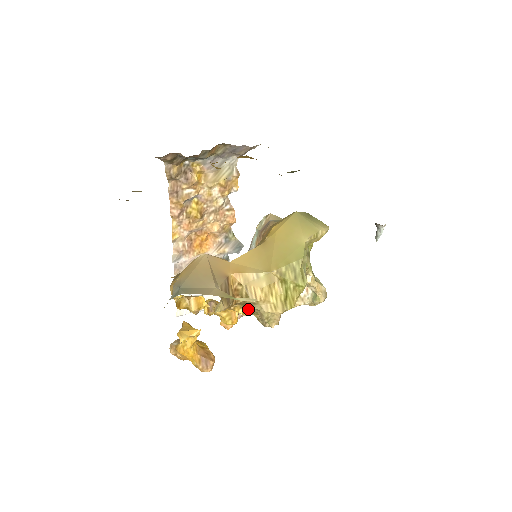
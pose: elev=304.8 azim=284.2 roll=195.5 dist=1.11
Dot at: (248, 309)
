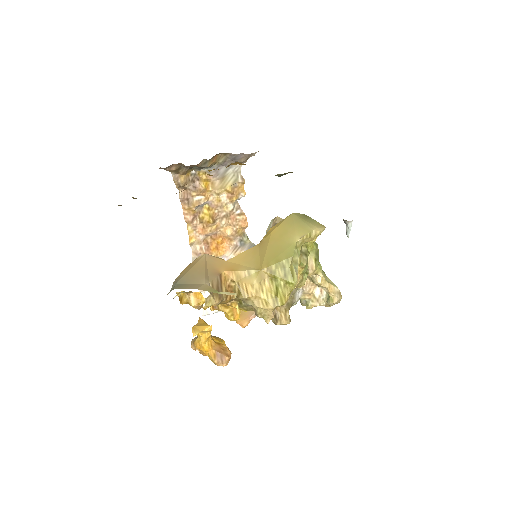
Dot at: (243, 305)
